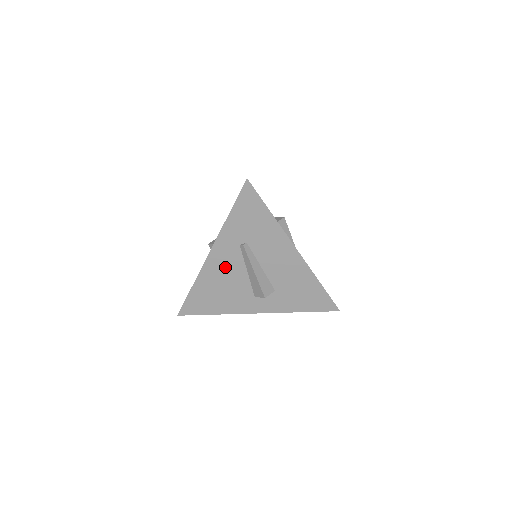
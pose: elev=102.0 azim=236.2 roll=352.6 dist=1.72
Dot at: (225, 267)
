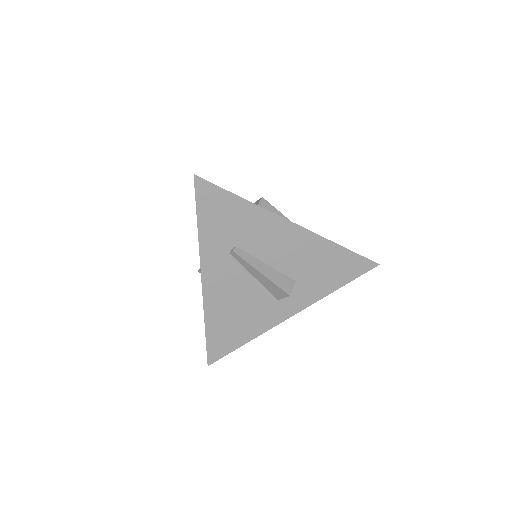
Dot at: (228, 286)
